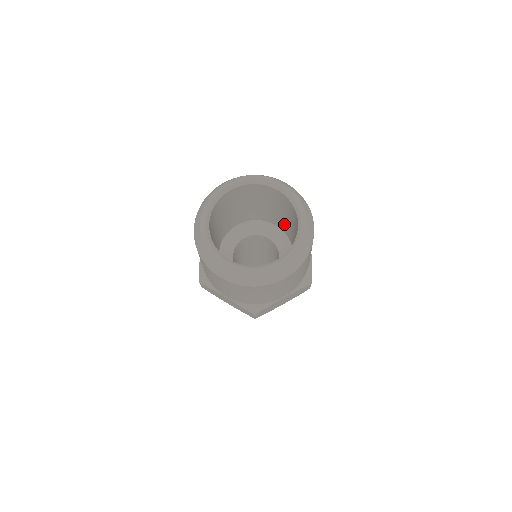
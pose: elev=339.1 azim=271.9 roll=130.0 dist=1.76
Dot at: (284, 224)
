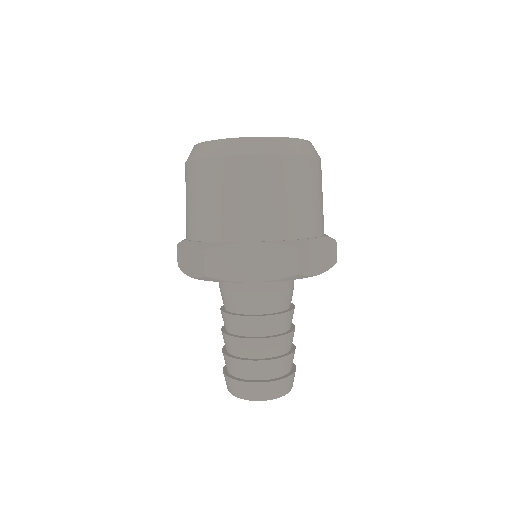
Dot at: occluded
